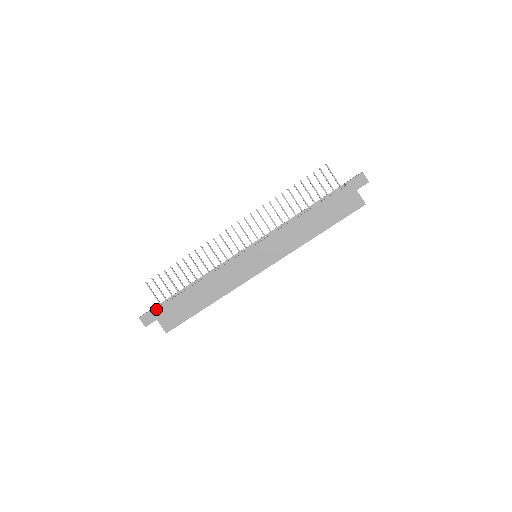
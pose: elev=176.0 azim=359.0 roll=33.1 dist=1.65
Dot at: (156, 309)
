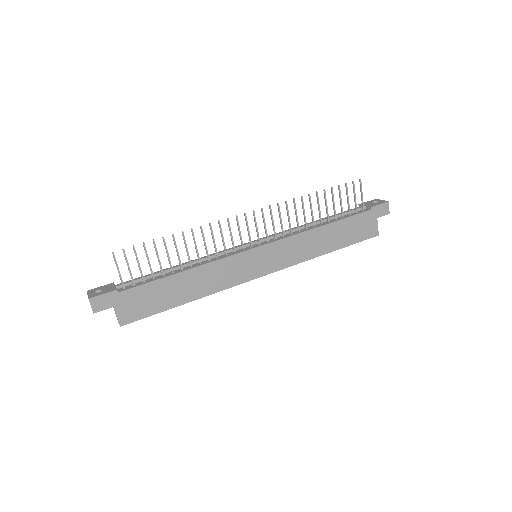
Dot at: (117, 292)
